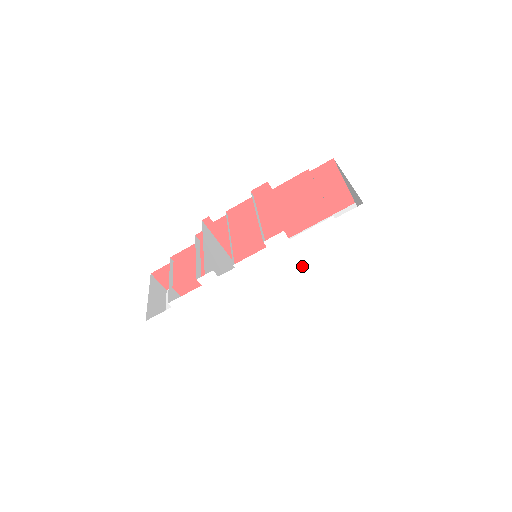
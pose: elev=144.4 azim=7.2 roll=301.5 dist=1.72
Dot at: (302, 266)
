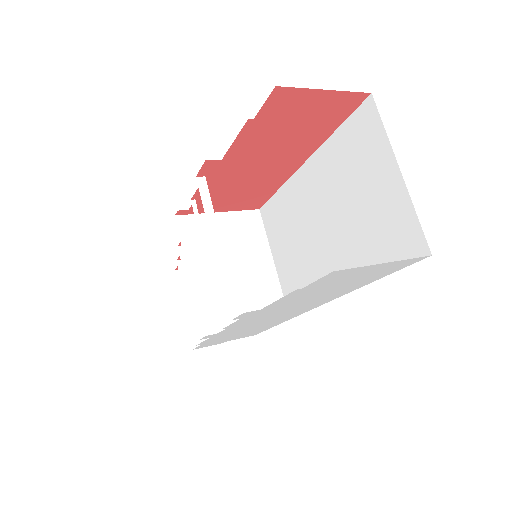
Dot at: (306, 301)
